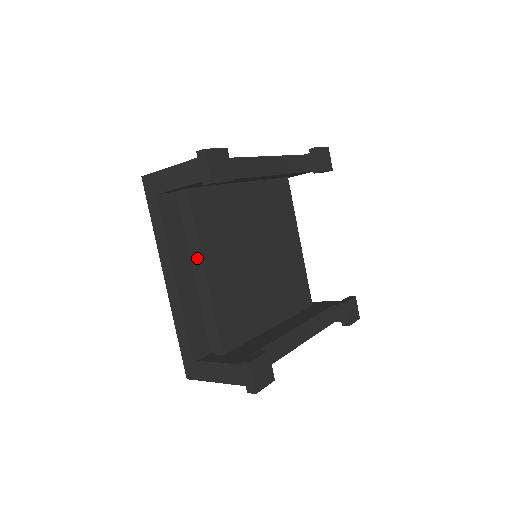
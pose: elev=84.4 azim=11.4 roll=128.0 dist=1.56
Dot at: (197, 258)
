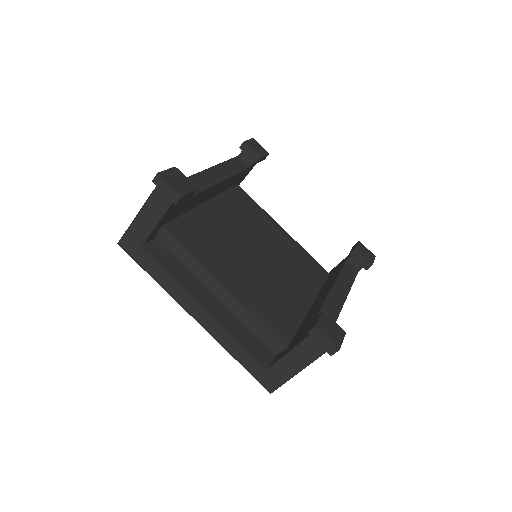
Dot at: (209, 279)
